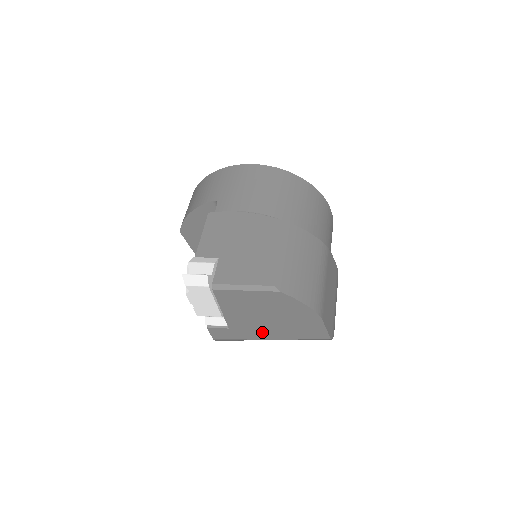
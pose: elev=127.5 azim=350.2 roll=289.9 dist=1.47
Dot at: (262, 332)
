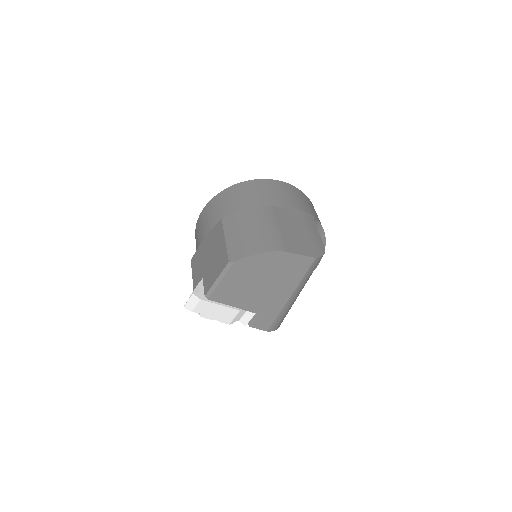
Dot at: (277, 297)
